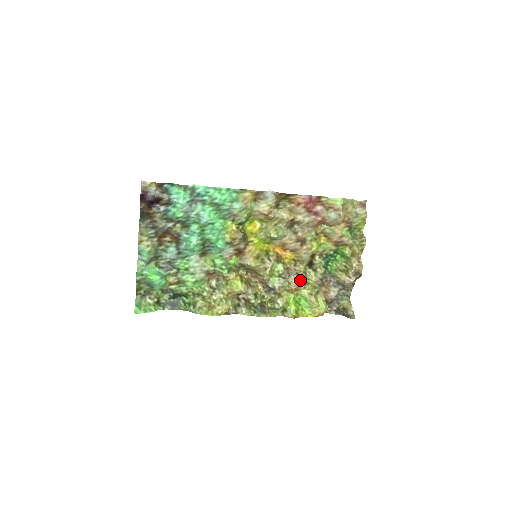
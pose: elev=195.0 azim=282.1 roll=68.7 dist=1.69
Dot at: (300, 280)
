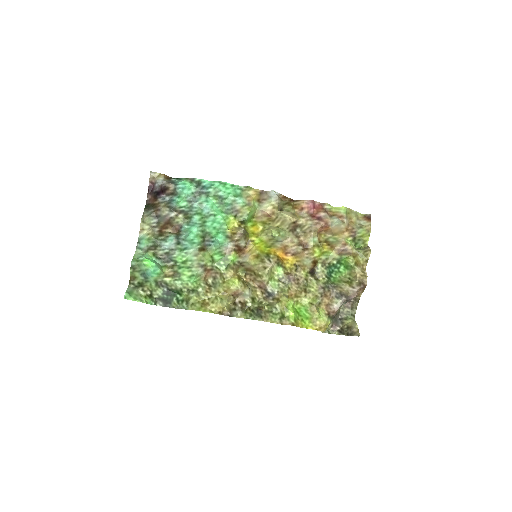
Dot at: (301, 286)
